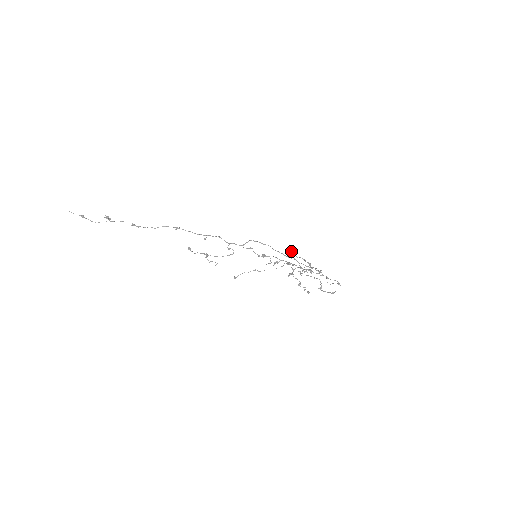
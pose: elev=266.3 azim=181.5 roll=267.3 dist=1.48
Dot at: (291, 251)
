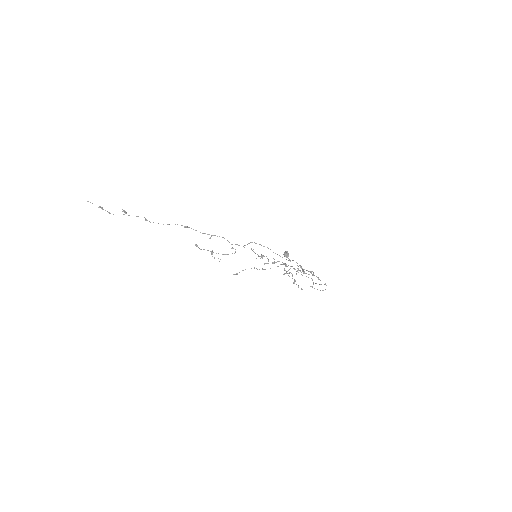
Dot at: (285, 255)
